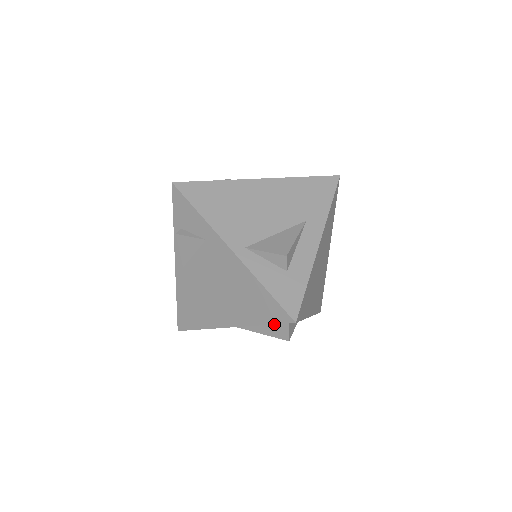
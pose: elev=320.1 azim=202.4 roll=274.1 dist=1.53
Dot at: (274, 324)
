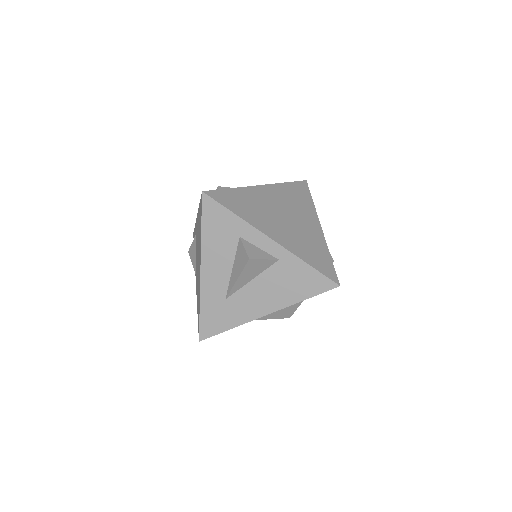
Dot at: (237, 255)
